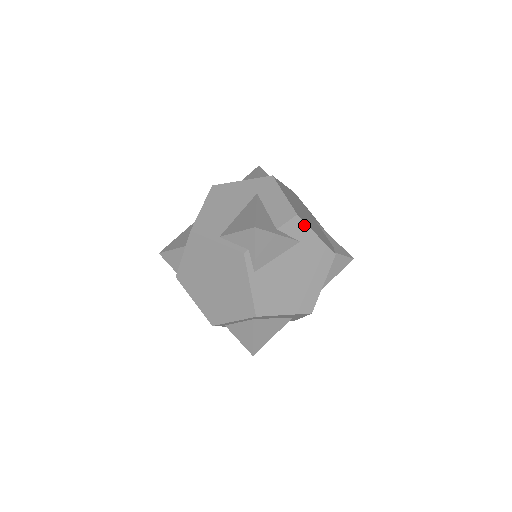
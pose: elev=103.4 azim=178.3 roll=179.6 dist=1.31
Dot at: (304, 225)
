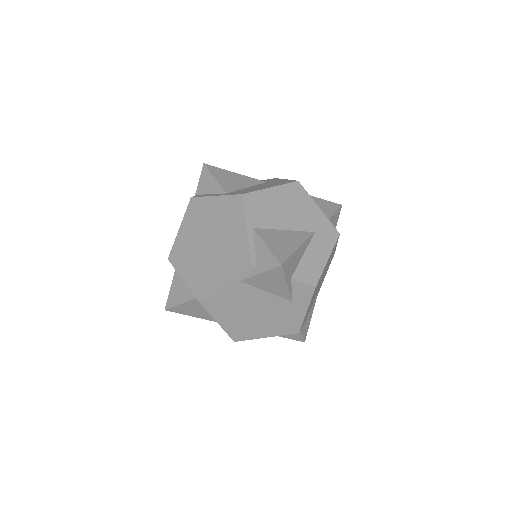
Dot at: (310, 297)
